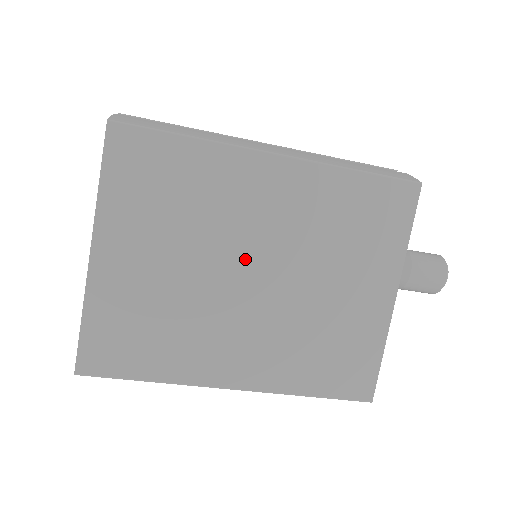
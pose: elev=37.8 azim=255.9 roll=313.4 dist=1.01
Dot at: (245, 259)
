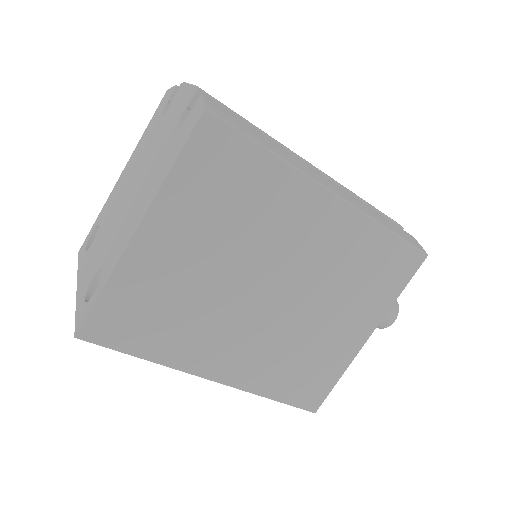
Dot at: (271, 276)
